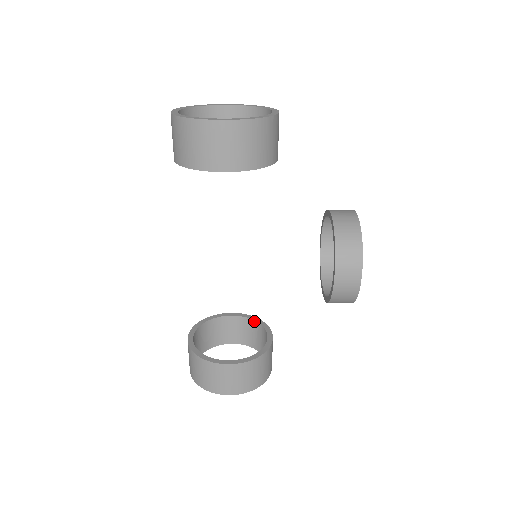
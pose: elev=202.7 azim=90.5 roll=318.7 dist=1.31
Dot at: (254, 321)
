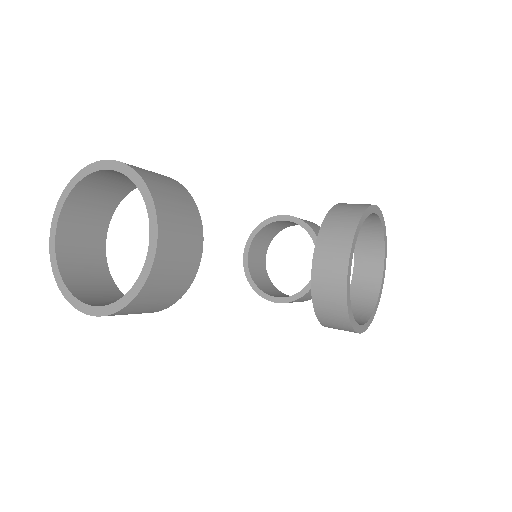
Dot at: occluded
